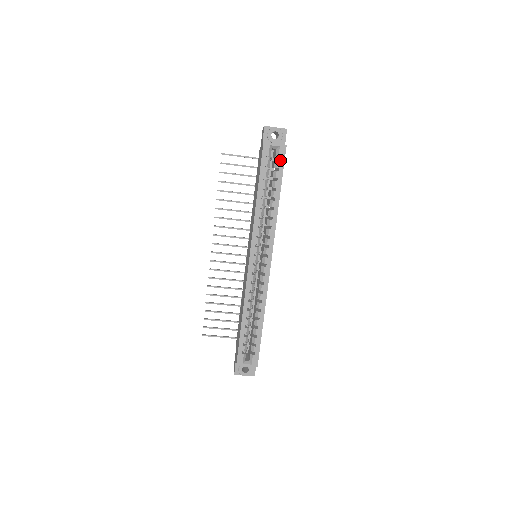
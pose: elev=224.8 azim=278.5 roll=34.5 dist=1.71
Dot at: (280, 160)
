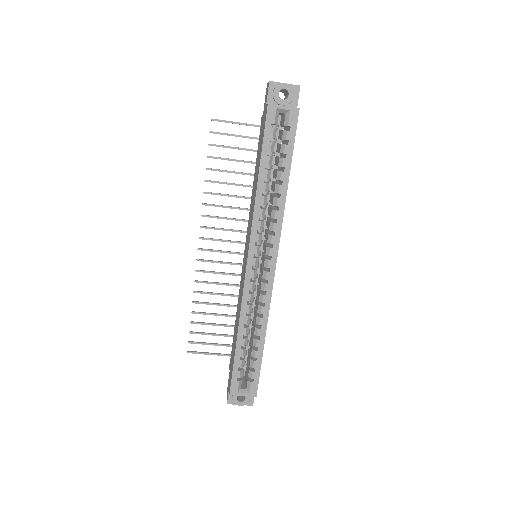
Dot at: (290, 129)
